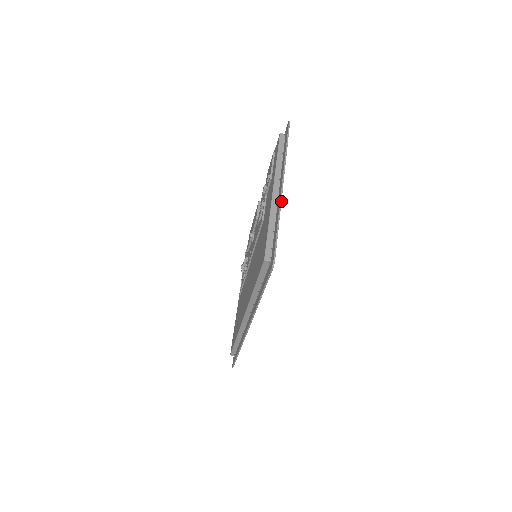
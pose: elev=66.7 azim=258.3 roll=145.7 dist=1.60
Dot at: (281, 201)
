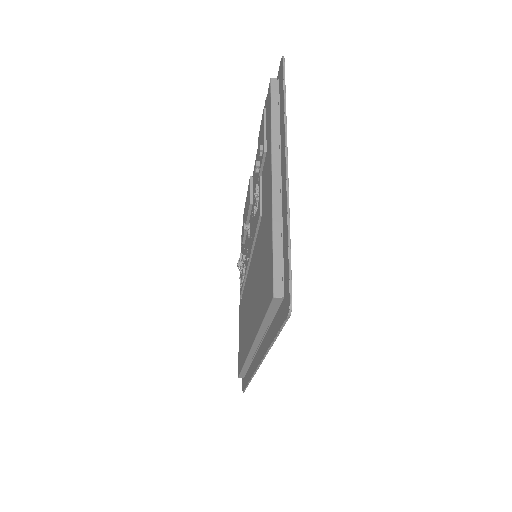
Dot at: (288, 195)
